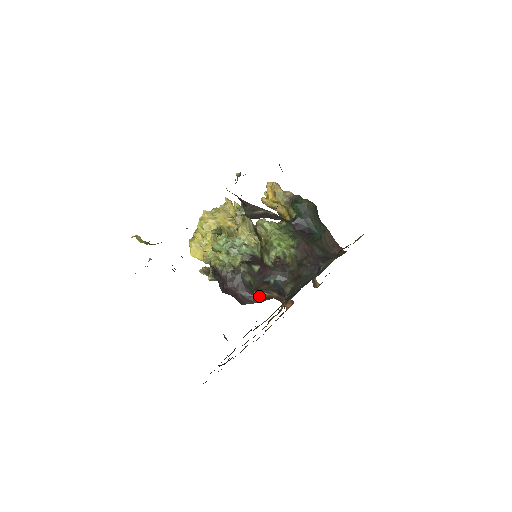
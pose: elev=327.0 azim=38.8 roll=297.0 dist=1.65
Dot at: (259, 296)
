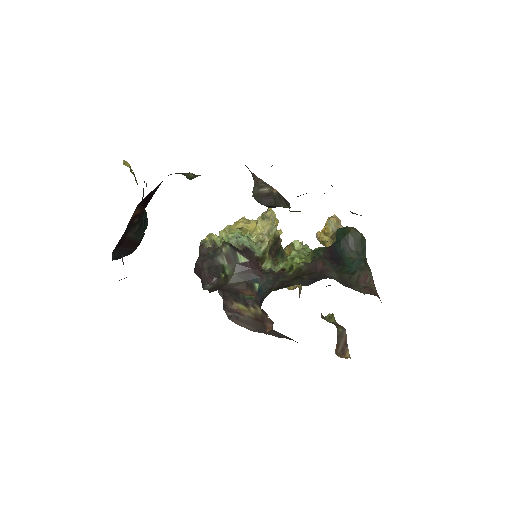
Dot at: (247, 314)
